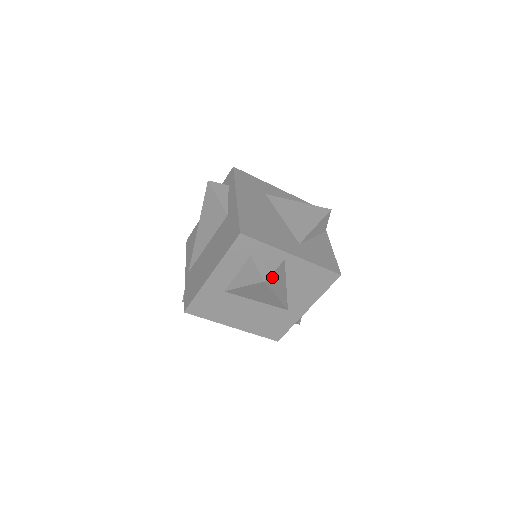
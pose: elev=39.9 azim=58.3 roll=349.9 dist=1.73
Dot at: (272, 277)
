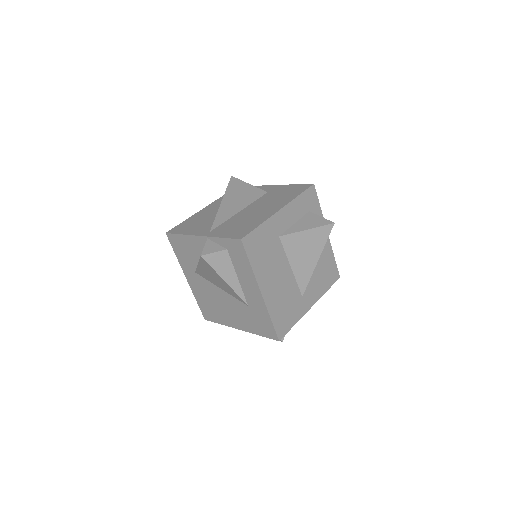
Dot at: occluded
